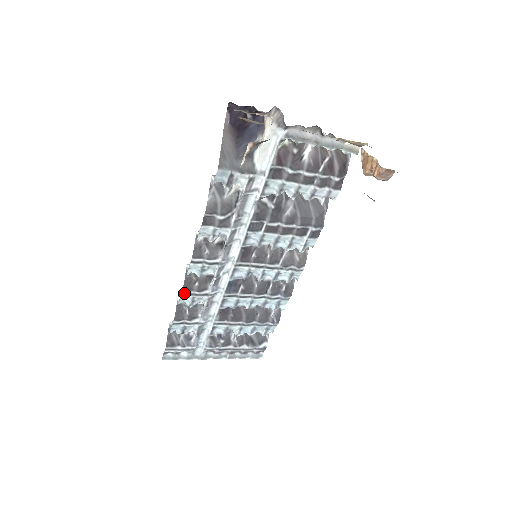
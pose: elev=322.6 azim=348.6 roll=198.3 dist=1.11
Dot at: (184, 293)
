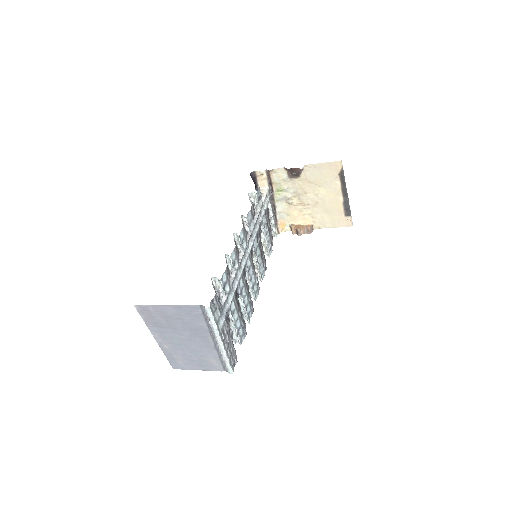
Dot at: (235, 249)
